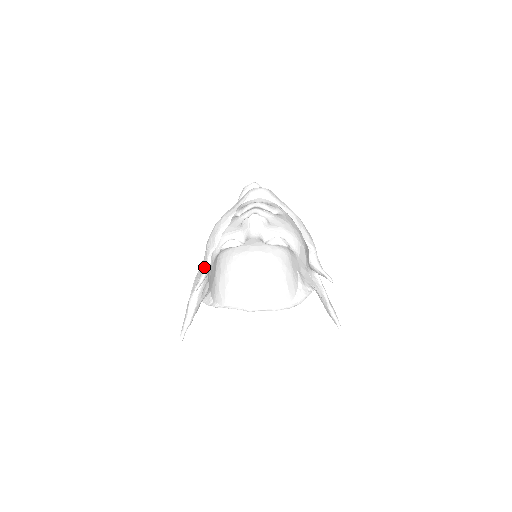
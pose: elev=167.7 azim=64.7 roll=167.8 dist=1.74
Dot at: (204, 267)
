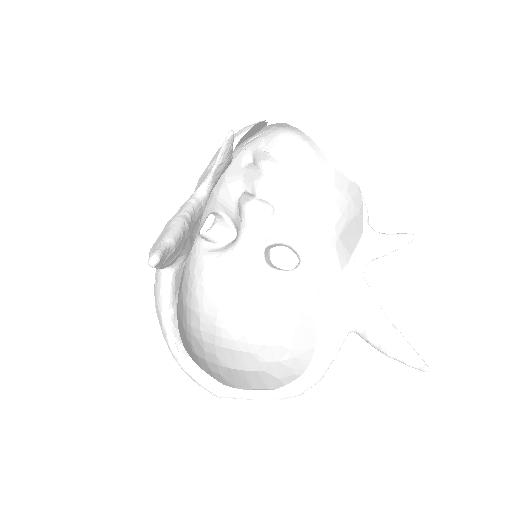
Dot at: occluded
